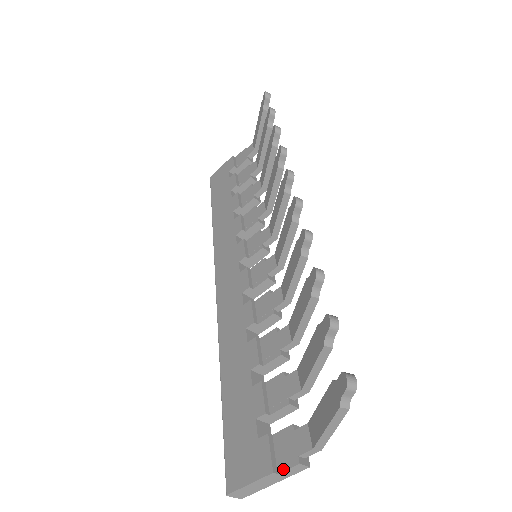
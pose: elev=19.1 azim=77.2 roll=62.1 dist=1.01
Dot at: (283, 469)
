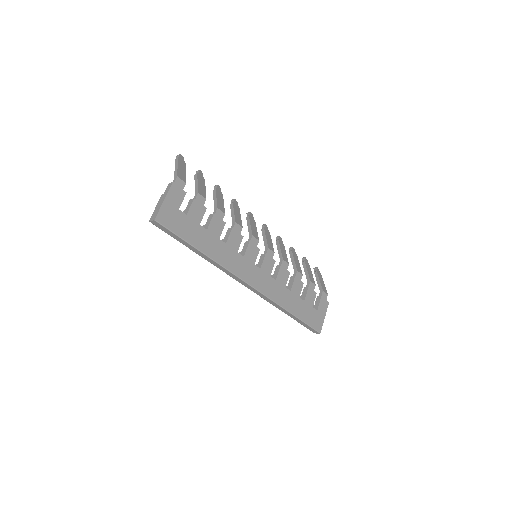
Dot at: (165, 192)
